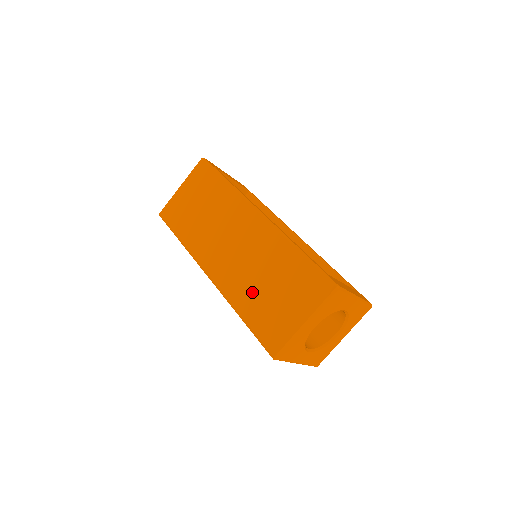
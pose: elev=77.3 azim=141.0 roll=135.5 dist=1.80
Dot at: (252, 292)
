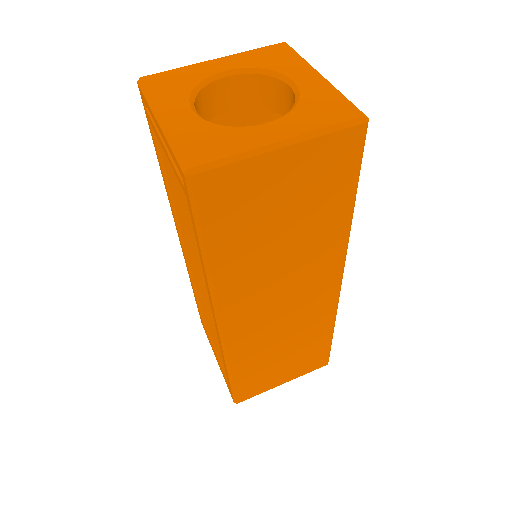
Dot at: occluded
